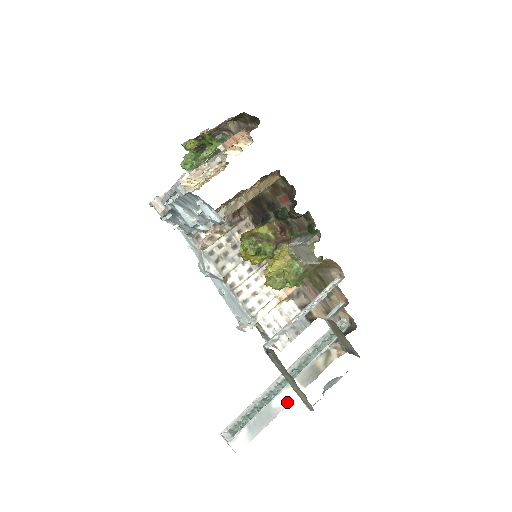
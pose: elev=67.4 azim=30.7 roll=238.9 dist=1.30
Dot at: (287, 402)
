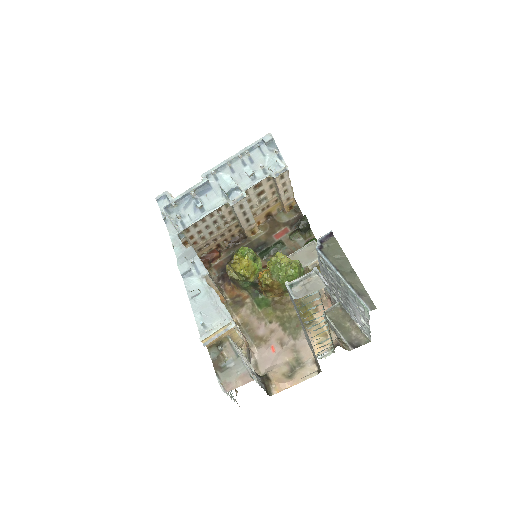
Dot at: occluded
